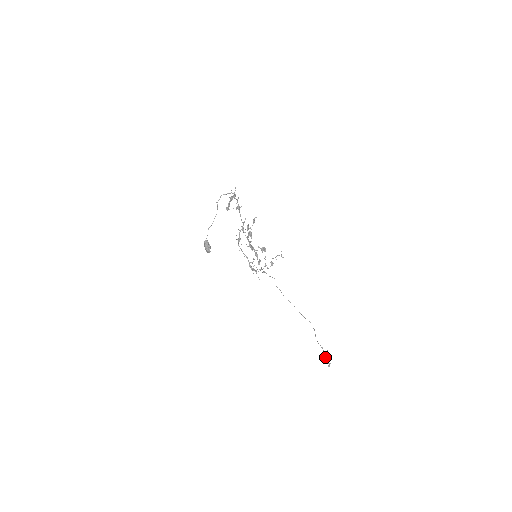
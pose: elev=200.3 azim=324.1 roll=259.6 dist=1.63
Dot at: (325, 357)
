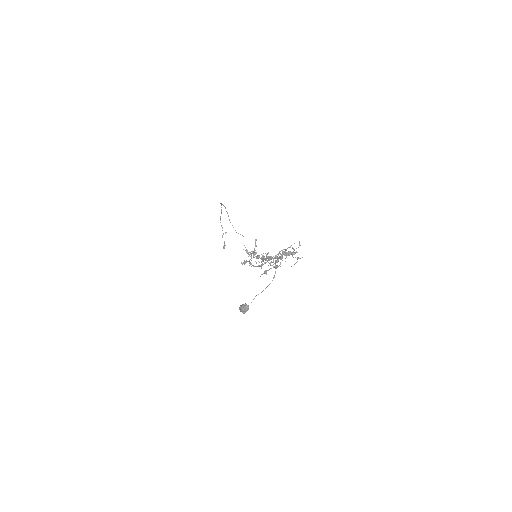
Dot at: (224, 242)
